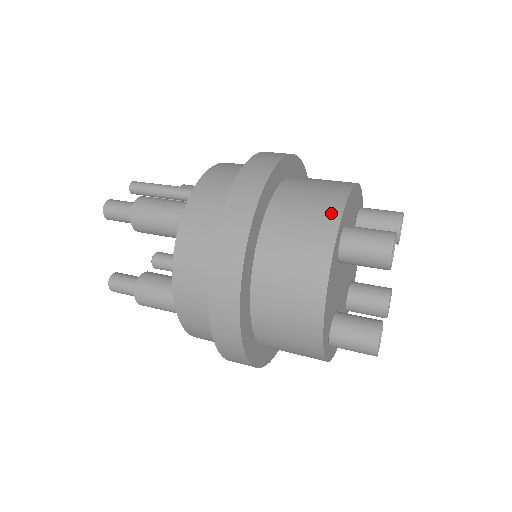
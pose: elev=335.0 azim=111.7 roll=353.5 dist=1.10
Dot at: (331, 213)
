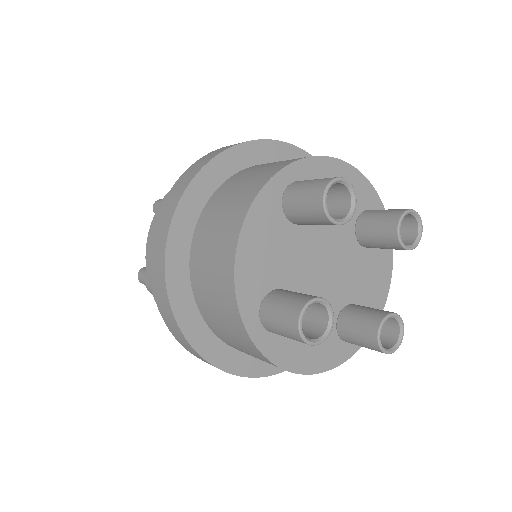
Dot at: (286, 162)
